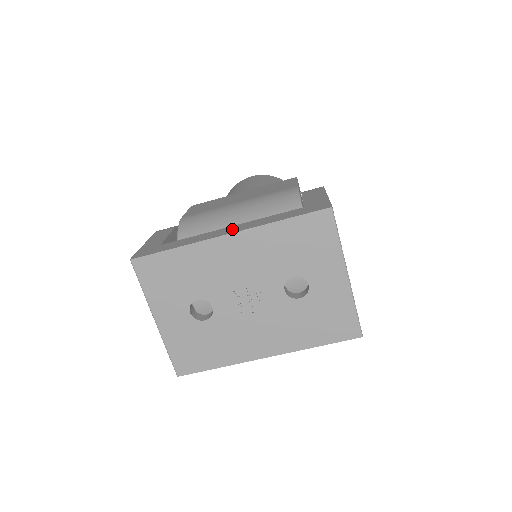
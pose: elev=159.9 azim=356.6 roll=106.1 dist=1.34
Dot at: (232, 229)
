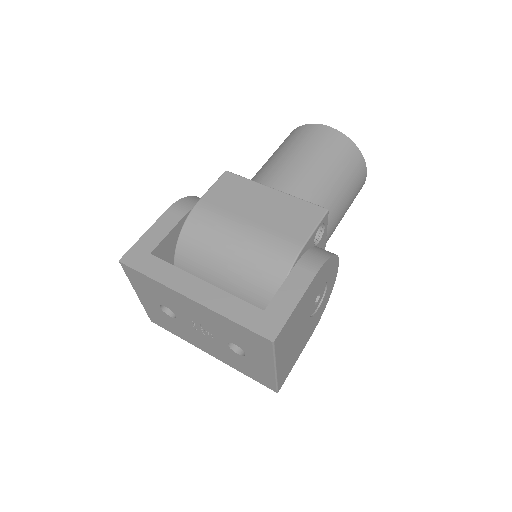
Dot at: (199, 291)
